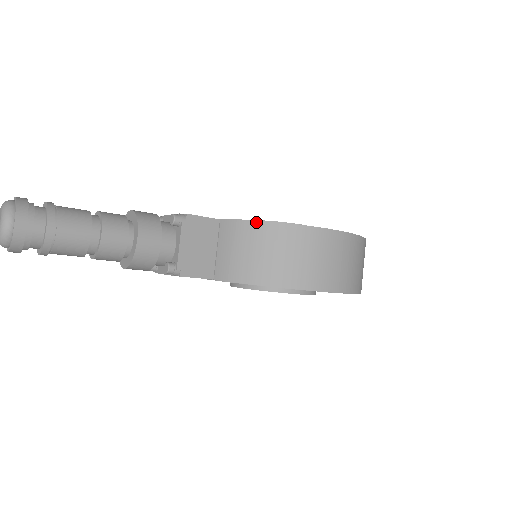
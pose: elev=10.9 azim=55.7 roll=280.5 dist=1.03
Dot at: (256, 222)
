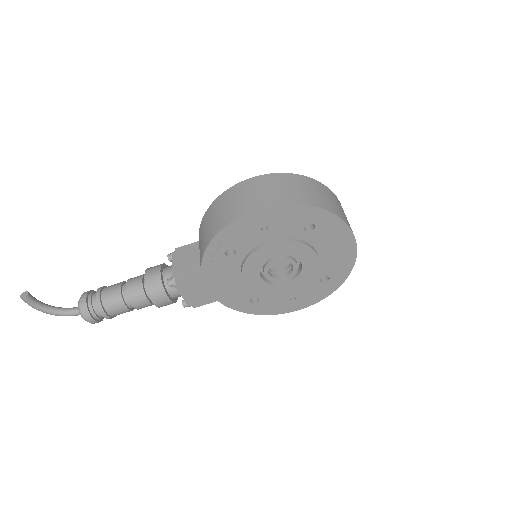
Dot at: (203, 218)
